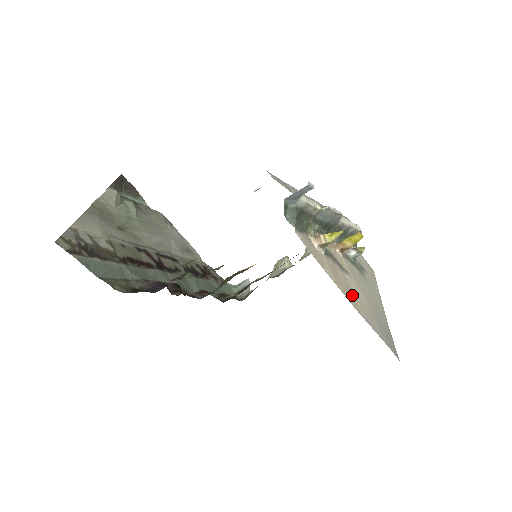
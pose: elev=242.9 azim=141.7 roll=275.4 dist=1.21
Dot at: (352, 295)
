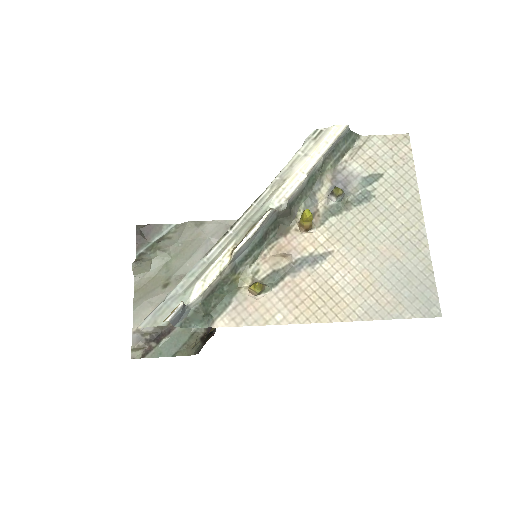
Dot at: (334, 298)
